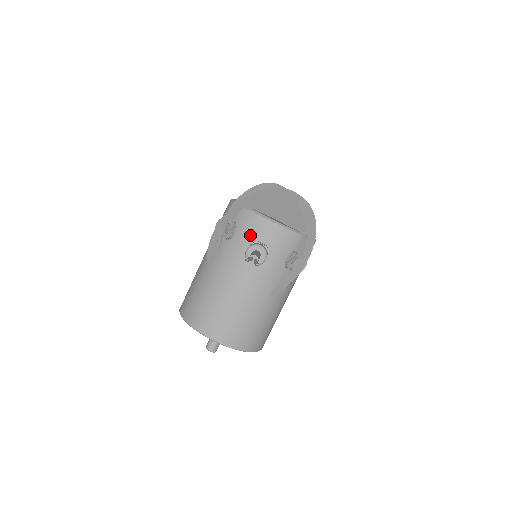
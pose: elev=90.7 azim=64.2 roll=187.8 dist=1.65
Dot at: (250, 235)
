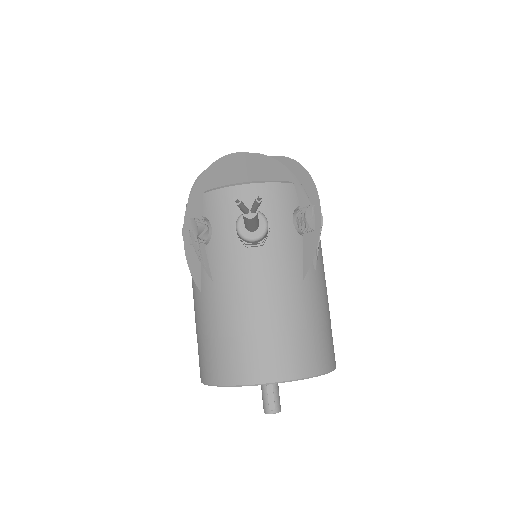
Dot at: (231, 217)
